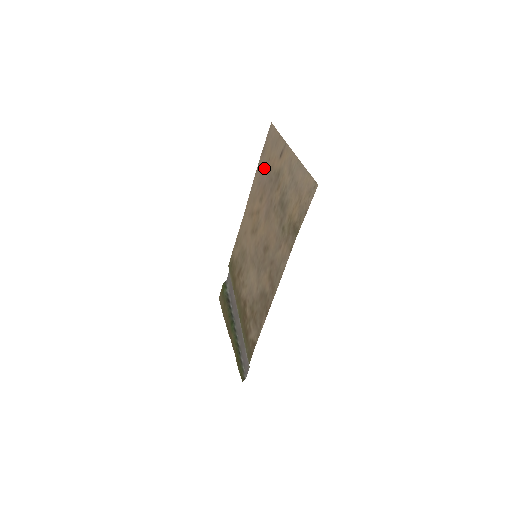
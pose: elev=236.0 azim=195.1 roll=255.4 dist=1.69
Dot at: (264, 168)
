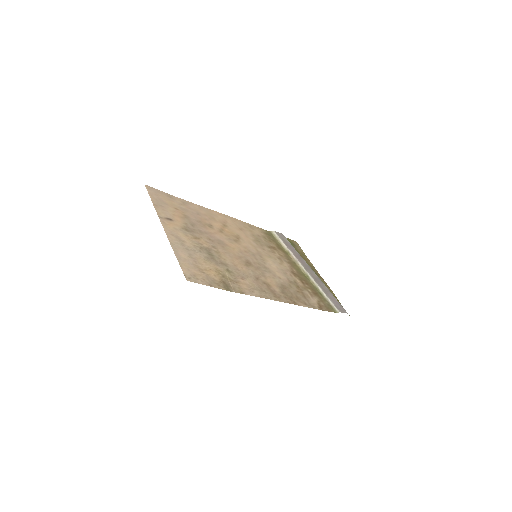
Dot at: (184, 209)
